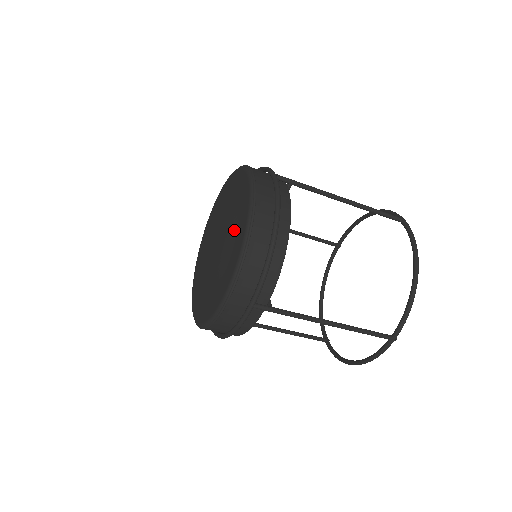
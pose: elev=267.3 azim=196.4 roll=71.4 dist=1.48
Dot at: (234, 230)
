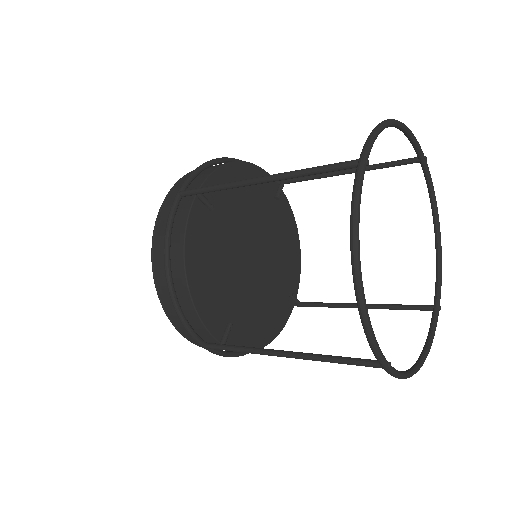
Dot at: occluded
